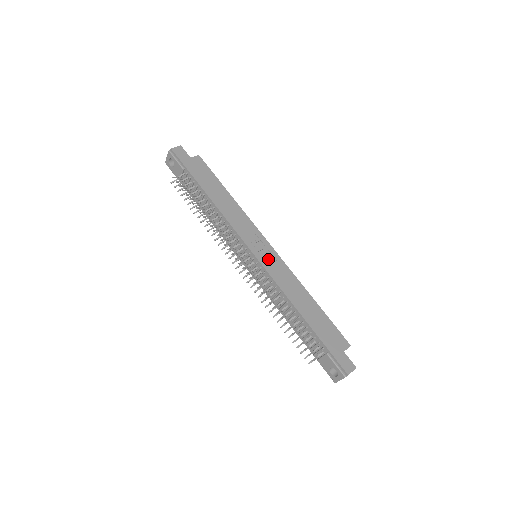
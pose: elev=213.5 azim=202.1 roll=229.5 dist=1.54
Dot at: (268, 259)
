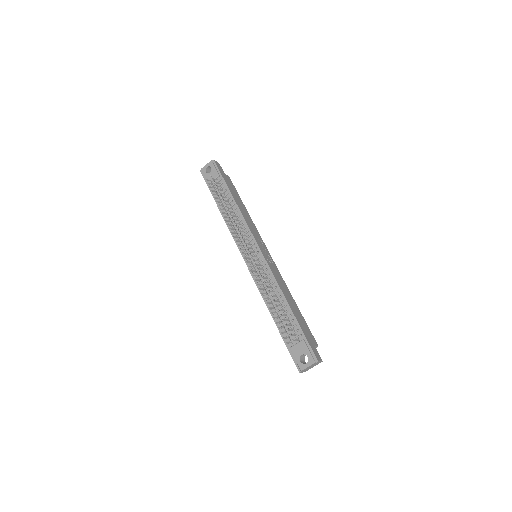
Dot at: (268, 259)
